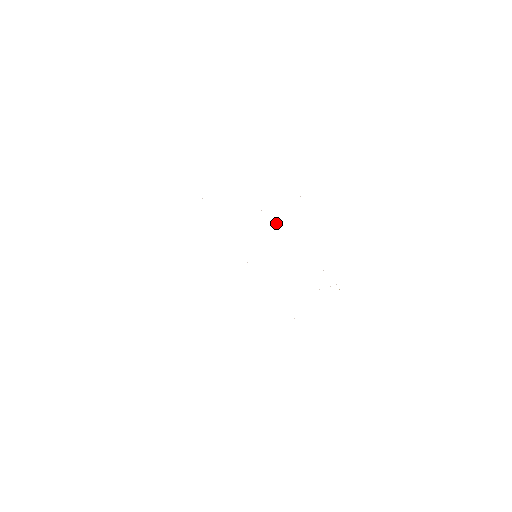
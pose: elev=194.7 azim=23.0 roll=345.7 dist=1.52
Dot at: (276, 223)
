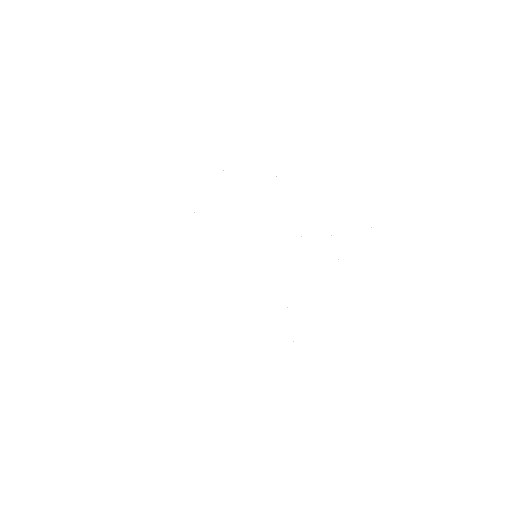
Dot at: occluded
